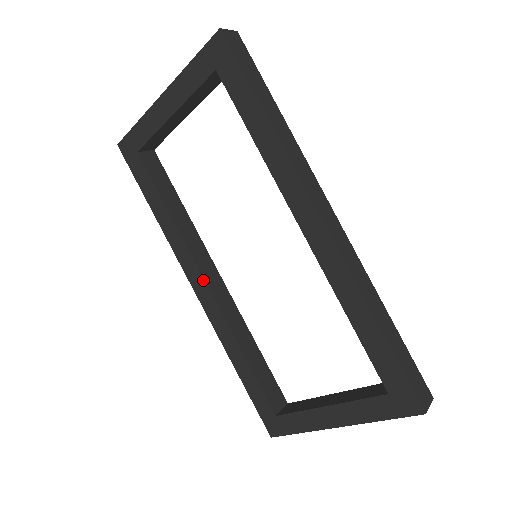
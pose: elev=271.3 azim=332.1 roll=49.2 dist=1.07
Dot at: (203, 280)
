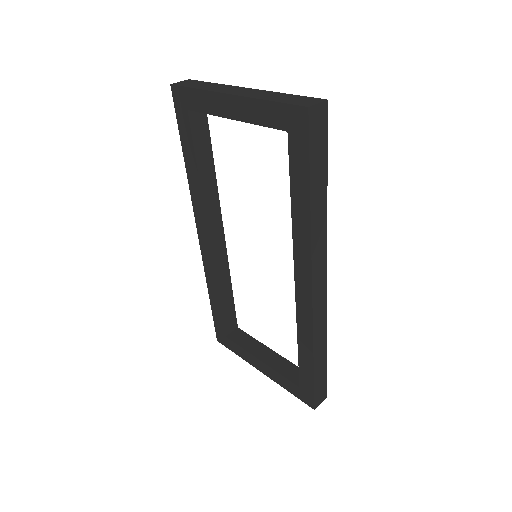
Dot at: (208, 238)
